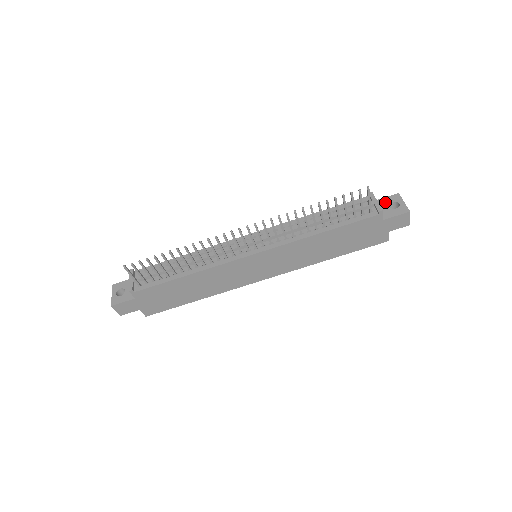
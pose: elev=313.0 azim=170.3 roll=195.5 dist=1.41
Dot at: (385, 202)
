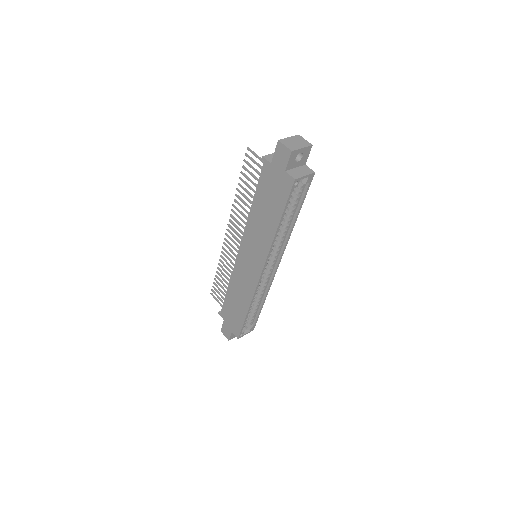
Dot at: occluded
